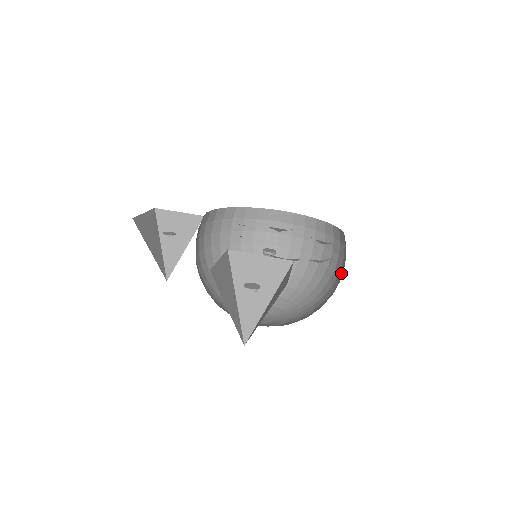
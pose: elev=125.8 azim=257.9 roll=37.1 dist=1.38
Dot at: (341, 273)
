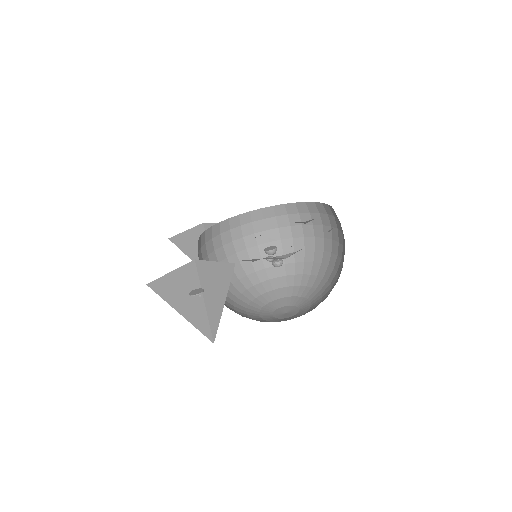
Dot at: occluded
